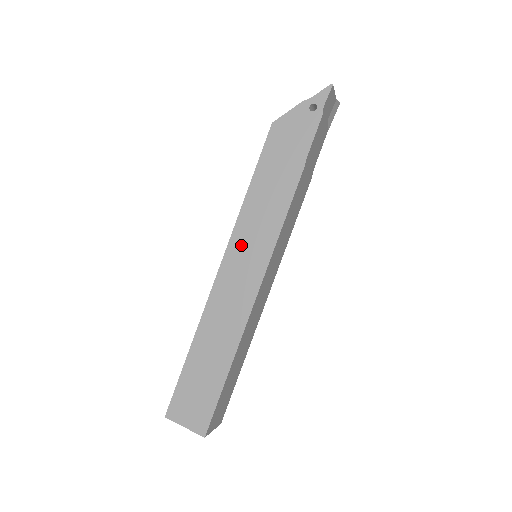
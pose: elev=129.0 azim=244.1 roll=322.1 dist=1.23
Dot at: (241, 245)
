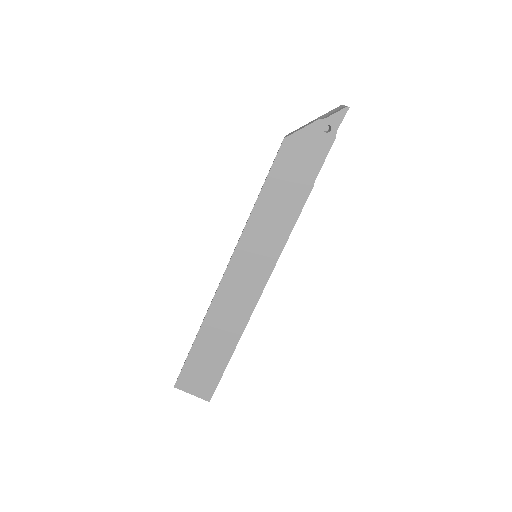
Dot at: (247, 254)
